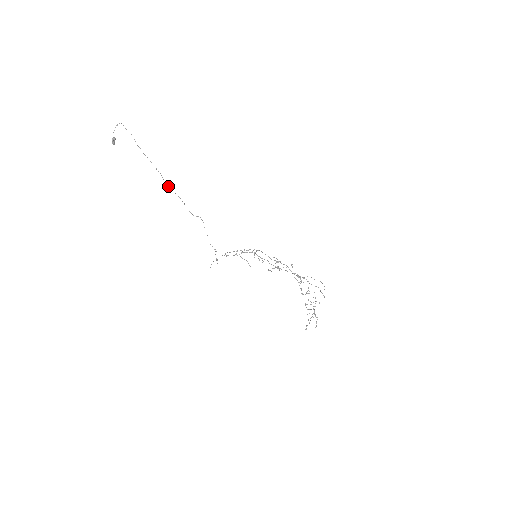
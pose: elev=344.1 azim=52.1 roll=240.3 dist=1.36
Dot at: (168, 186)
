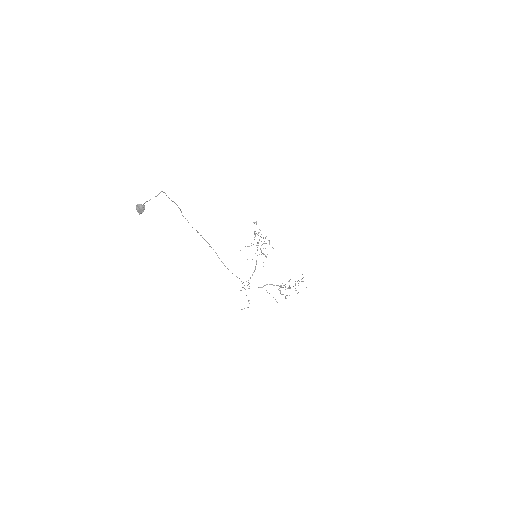
Dot at: occluded
